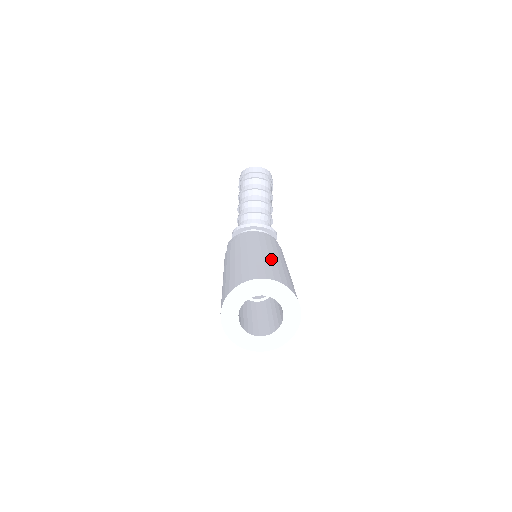
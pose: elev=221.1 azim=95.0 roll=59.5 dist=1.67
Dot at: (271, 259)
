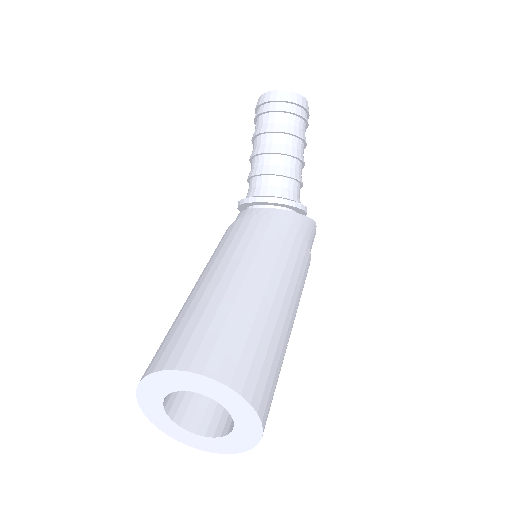
Dot at: (239, 297)
